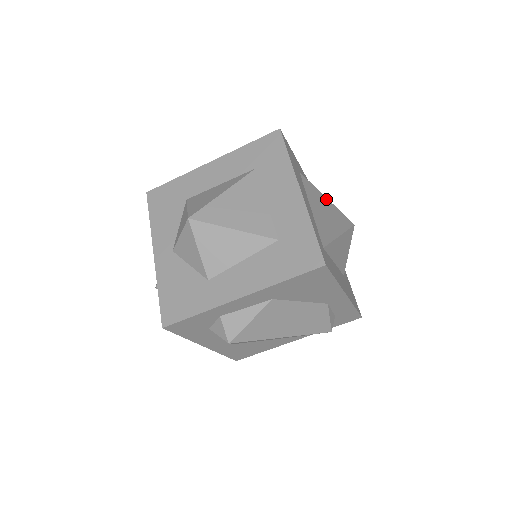
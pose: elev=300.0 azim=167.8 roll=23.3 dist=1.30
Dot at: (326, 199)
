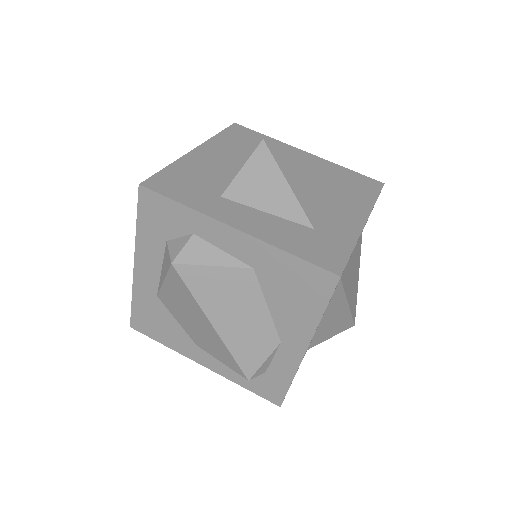
Dot at: (358, 275)
